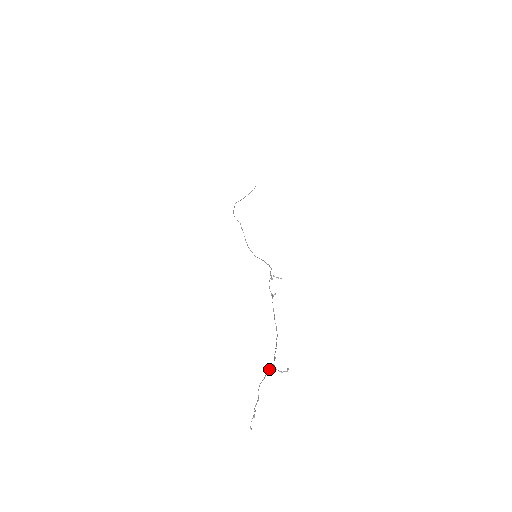
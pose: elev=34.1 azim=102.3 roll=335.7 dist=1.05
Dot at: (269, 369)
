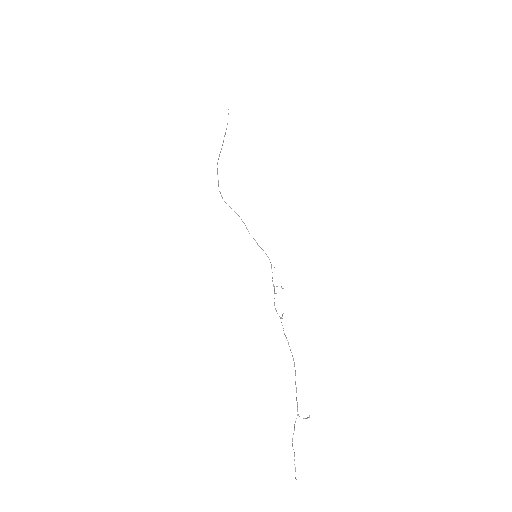
Dot at: (295, 421)
